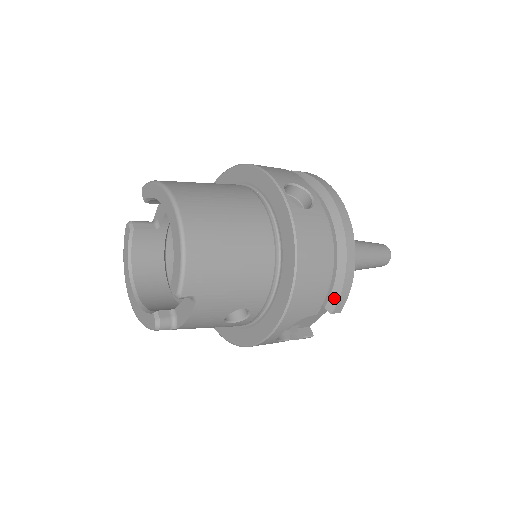
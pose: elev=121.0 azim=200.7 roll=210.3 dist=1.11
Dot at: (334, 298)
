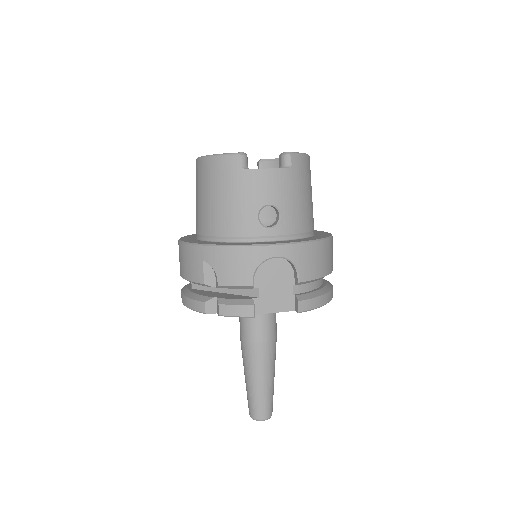
Dot at: (309, 296)
